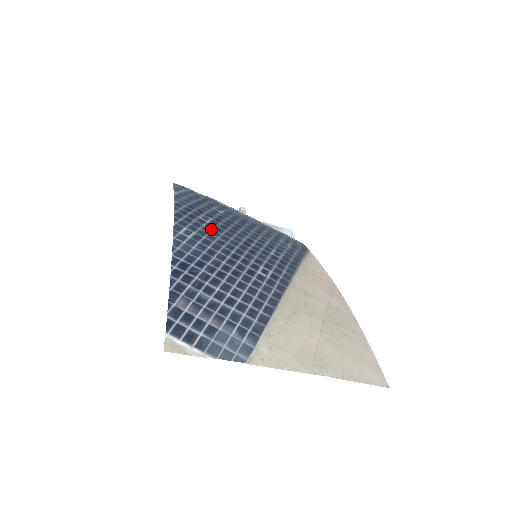
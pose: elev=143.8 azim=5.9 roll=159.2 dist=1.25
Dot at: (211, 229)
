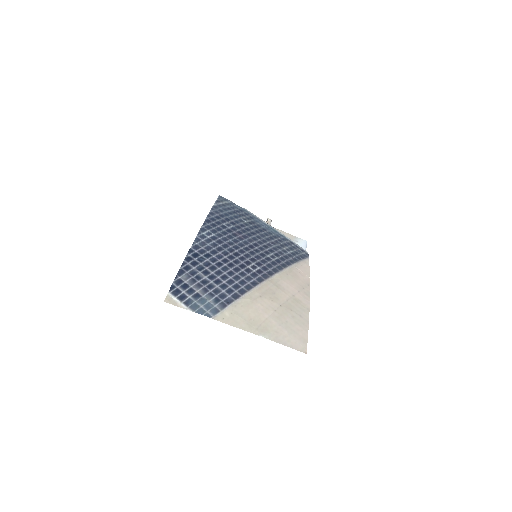
Dot at: (228, 233)
